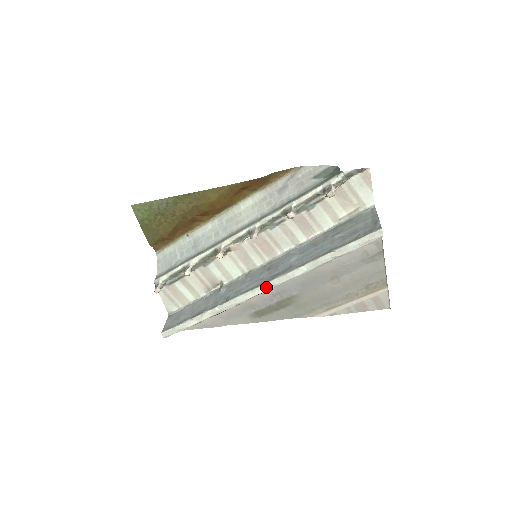
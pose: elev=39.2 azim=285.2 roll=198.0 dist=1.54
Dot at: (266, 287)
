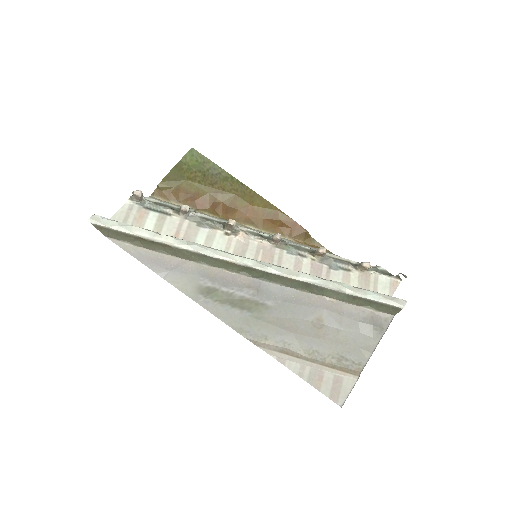
Dot at: (261, 264)
